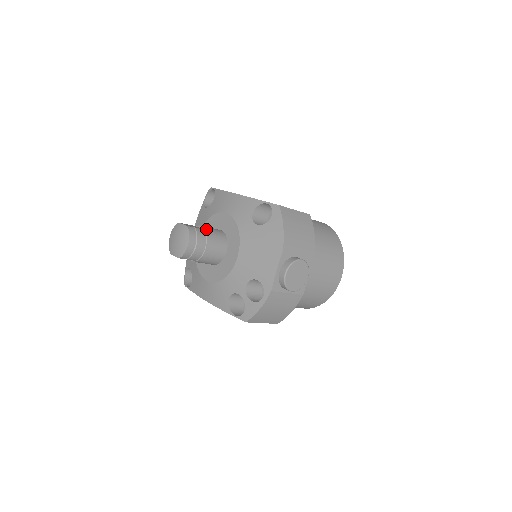
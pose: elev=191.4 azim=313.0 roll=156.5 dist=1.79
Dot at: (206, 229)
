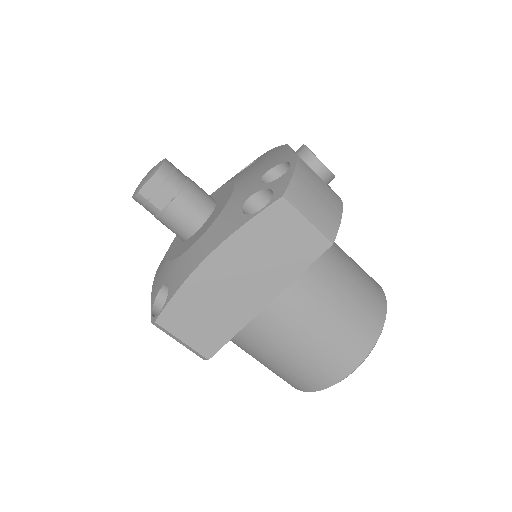
Dot at: occluded
